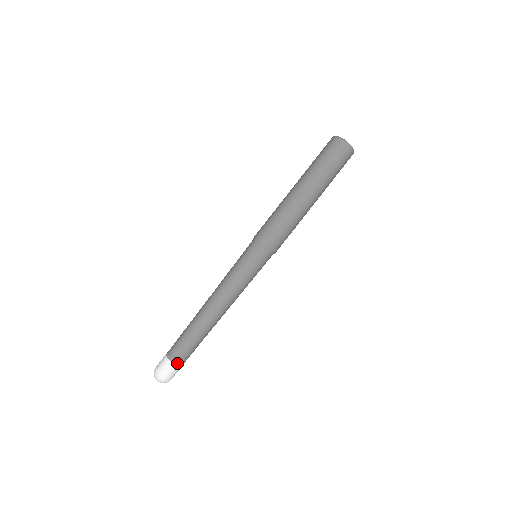
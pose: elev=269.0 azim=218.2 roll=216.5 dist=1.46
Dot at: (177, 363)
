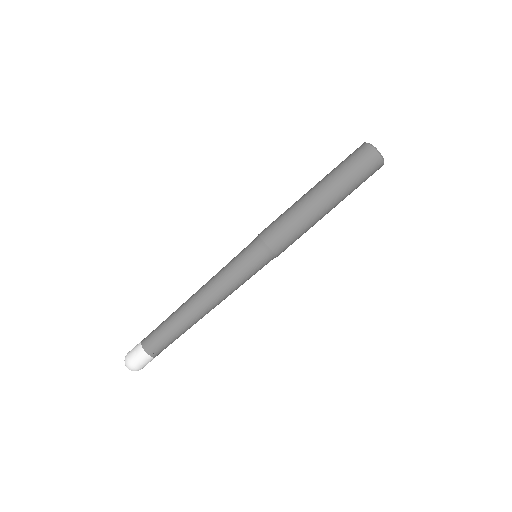
Dot at: (155, 356)
